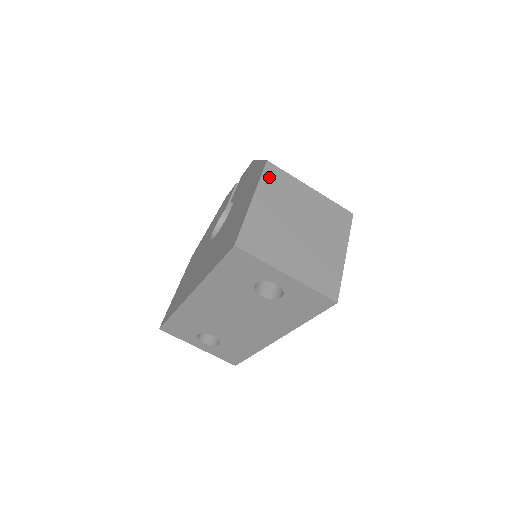
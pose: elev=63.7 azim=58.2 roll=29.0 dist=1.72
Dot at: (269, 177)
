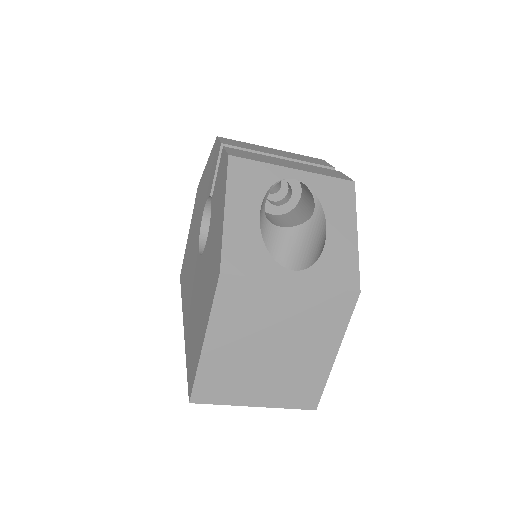
Dot at: (225, 299)
